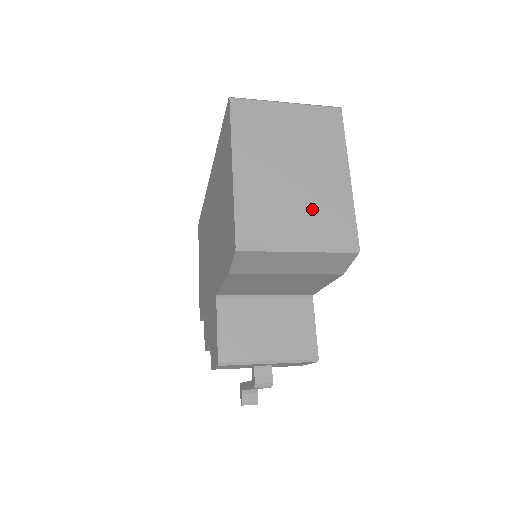
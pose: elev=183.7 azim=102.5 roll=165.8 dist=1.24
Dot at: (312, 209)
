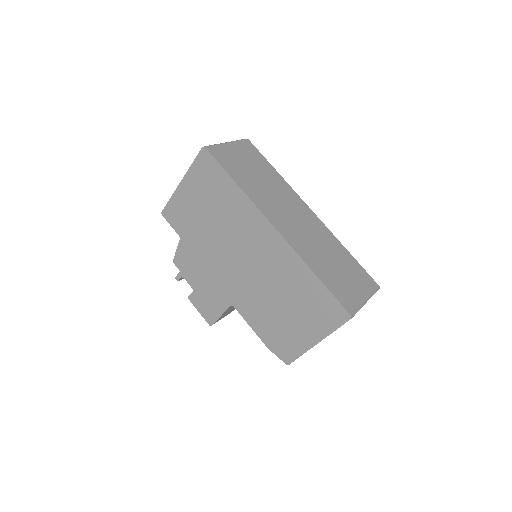
Dot at: occluded
